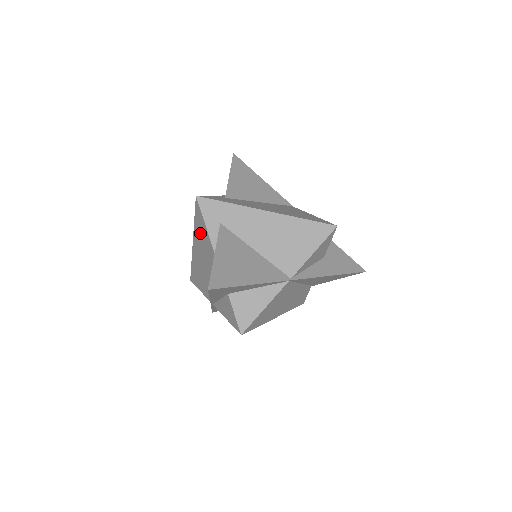
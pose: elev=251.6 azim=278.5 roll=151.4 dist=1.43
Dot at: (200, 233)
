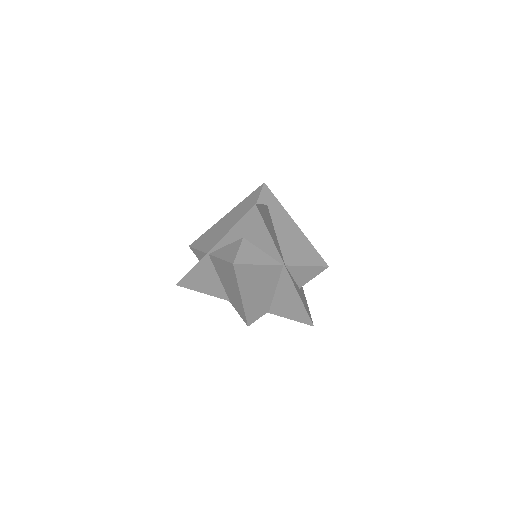
Dot at: (245, 205)
